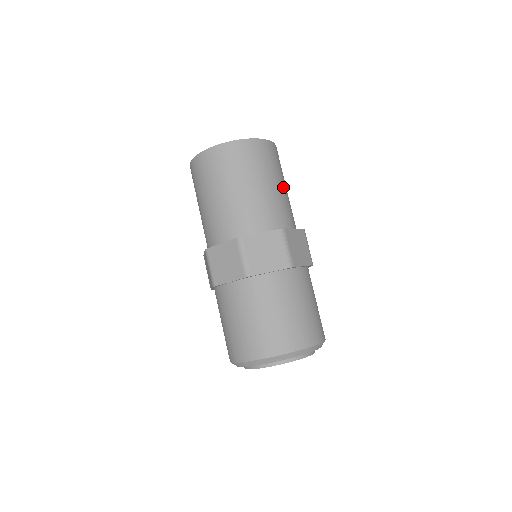
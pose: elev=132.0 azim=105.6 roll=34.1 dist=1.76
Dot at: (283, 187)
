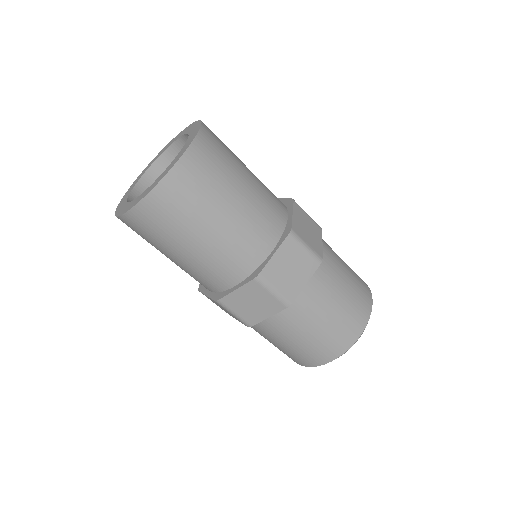
Dot at: (248, 173)
